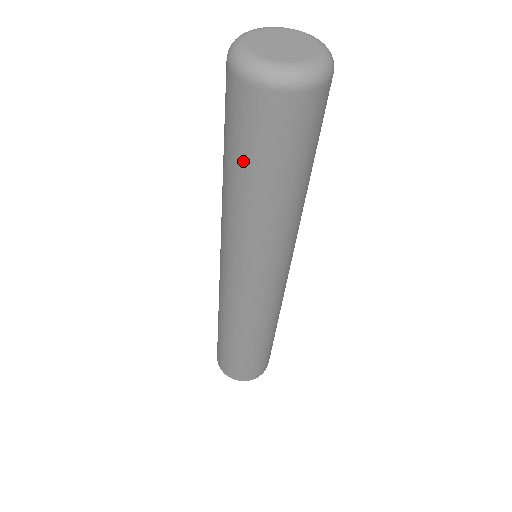
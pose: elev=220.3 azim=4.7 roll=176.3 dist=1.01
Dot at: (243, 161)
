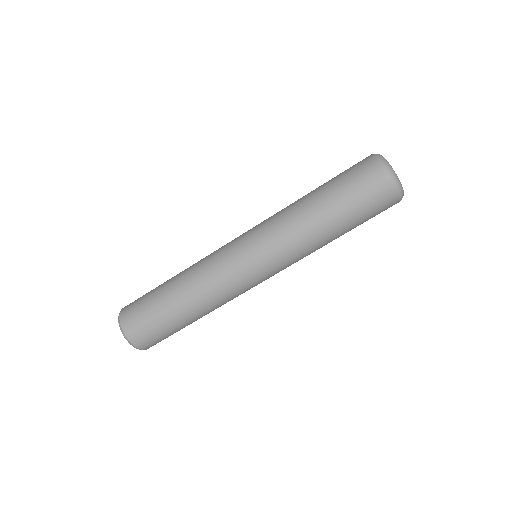
Dot at: (341, 197)
